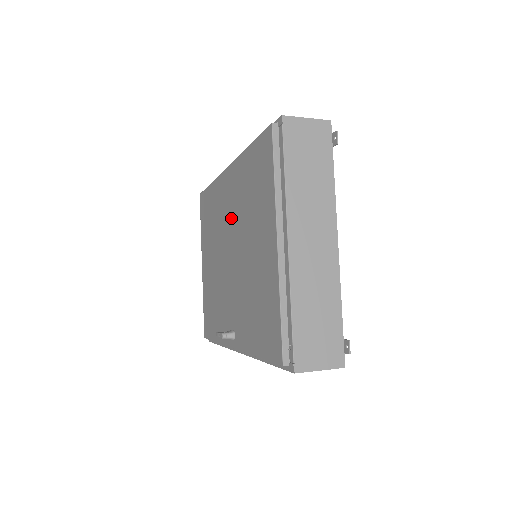
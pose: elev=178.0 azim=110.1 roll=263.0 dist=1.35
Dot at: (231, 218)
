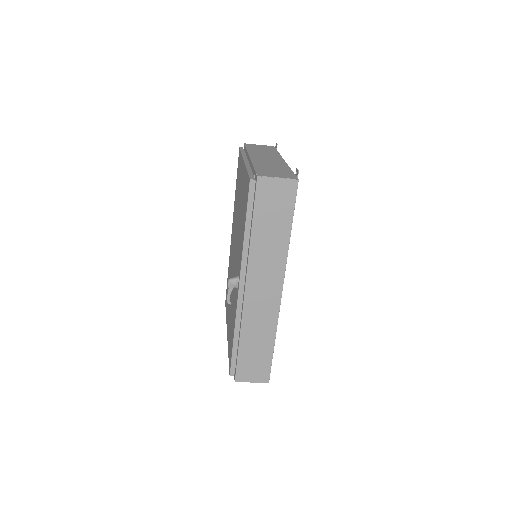
Dot at: occluded
